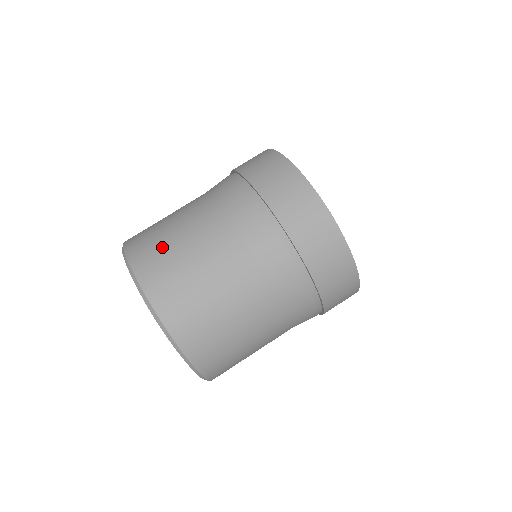
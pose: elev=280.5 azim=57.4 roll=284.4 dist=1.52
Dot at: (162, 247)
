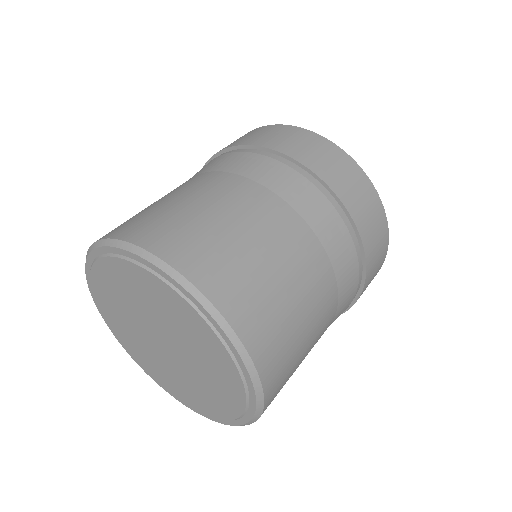
Dot at: (225, 248)
